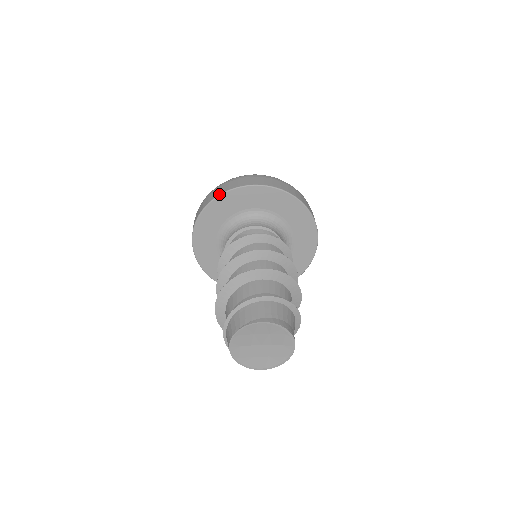
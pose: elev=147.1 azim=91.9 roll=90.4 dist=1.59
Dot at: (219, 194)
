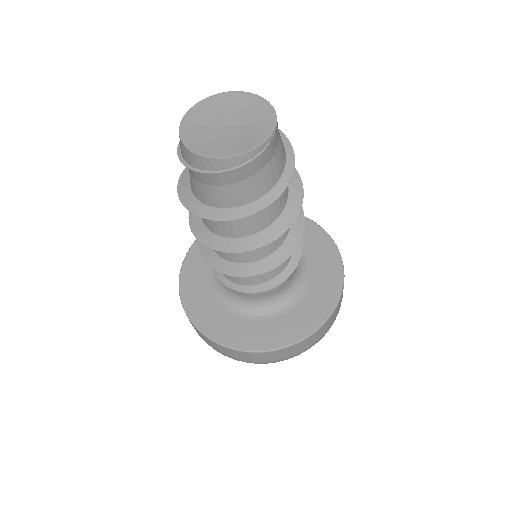
Dot at: occluded
